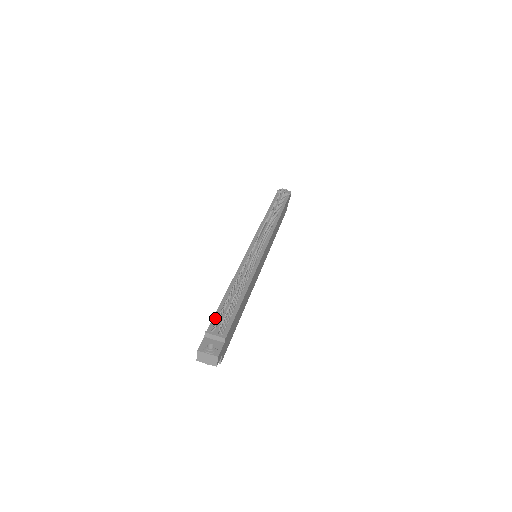
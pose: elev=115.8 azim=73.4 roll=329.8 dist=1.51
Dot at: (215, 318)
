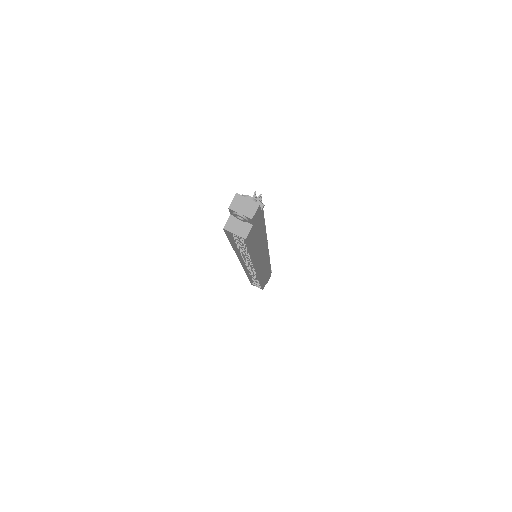
Dot at: occluded
